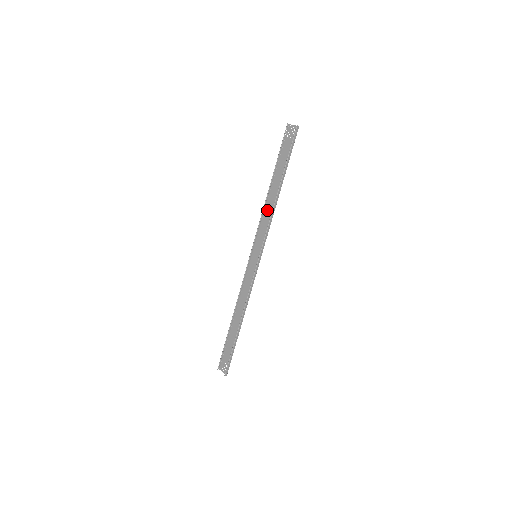
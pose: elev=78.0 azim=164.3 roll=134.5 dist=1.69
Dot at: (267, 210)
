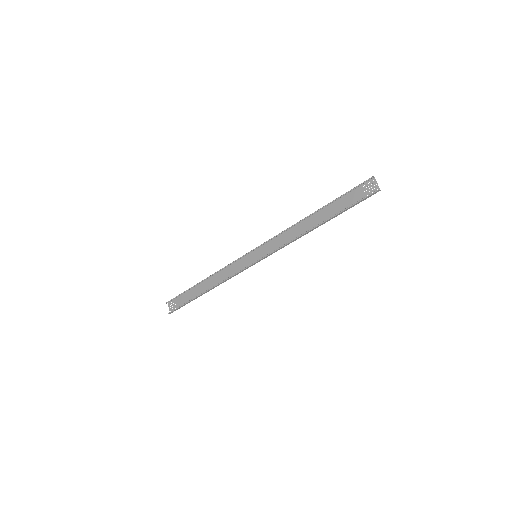
Dot at: (294, 230)
